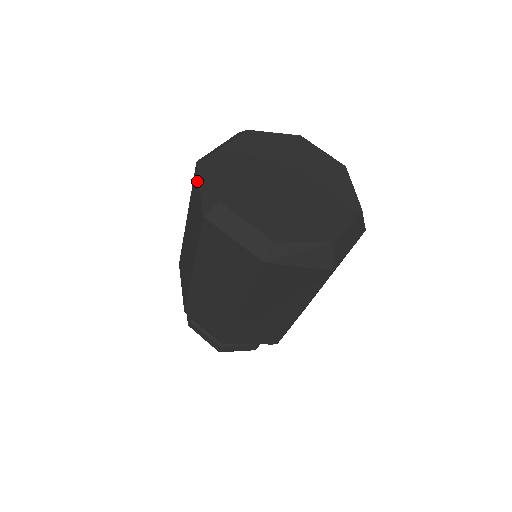
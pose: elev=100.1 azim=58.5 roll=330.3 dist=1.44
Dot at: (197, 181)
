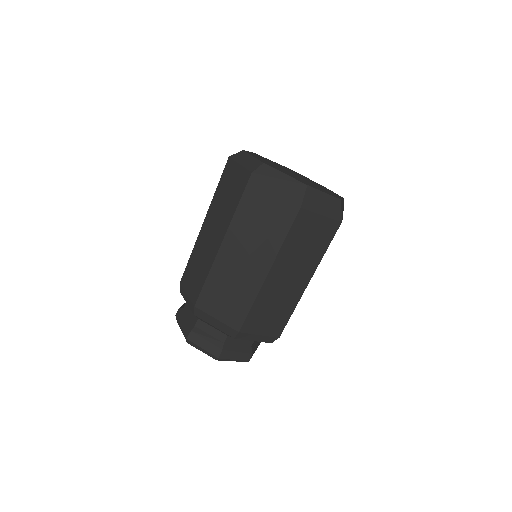
Dot at: occluded
